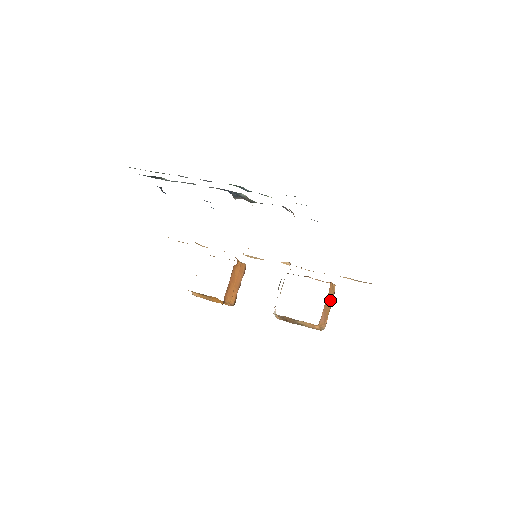
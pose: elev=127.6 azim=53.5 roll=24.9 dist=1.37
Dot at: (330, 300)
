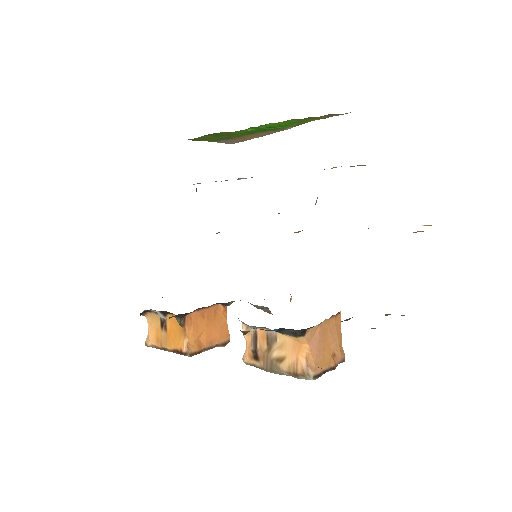
Dot at: (333, 345)
